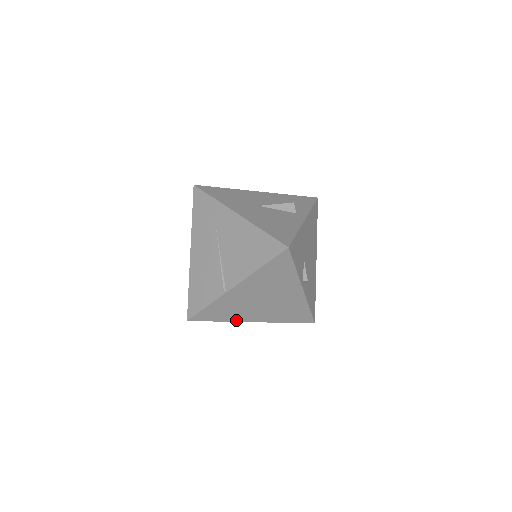
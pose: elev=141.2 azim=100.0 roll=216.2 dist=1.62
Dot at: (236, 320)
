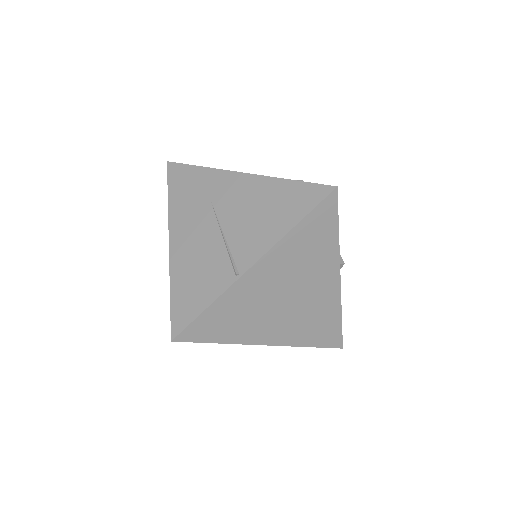
Dot at: (243, 341)
